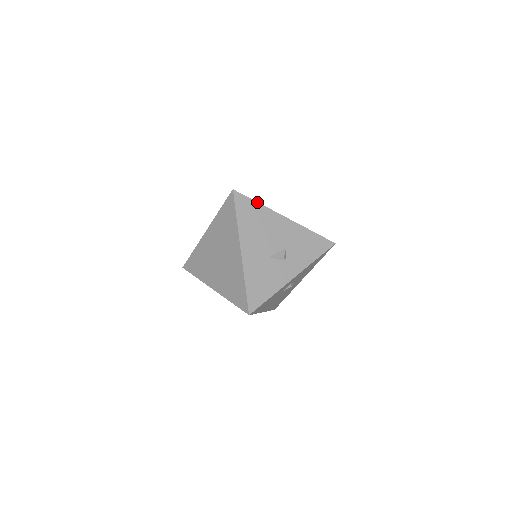
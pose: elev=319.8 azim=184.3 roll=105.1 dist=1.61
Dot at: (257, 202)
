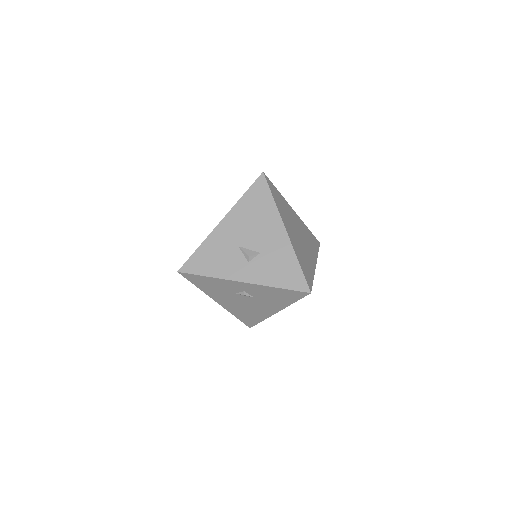
Dot at: (273, 197)
